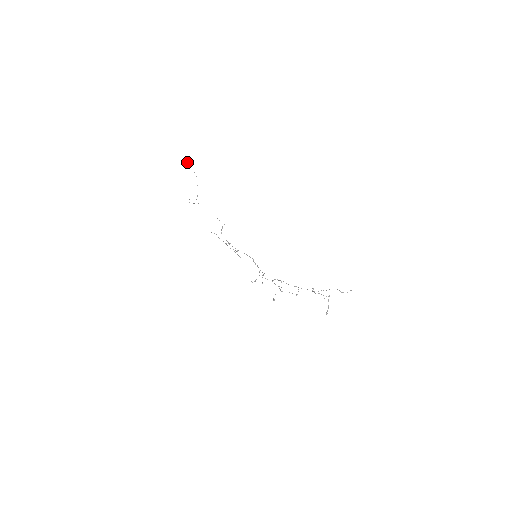
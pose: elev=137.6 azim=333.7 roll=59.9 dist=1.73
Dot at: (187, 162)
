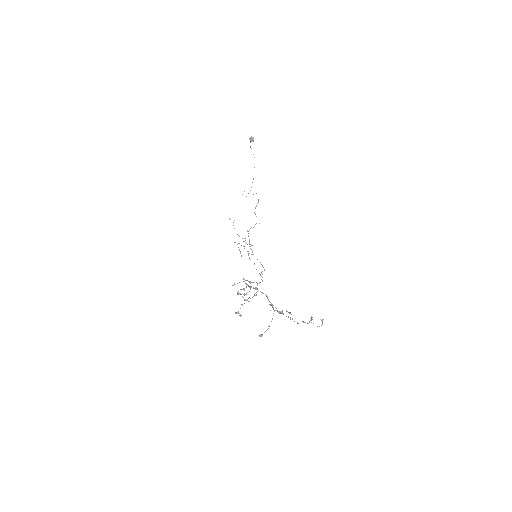
Dot at: (250, 142)
